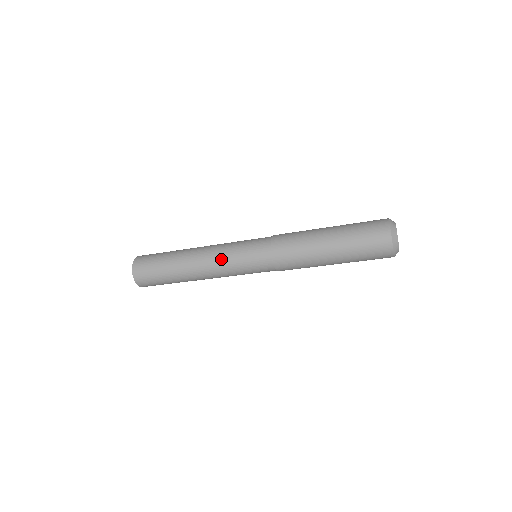
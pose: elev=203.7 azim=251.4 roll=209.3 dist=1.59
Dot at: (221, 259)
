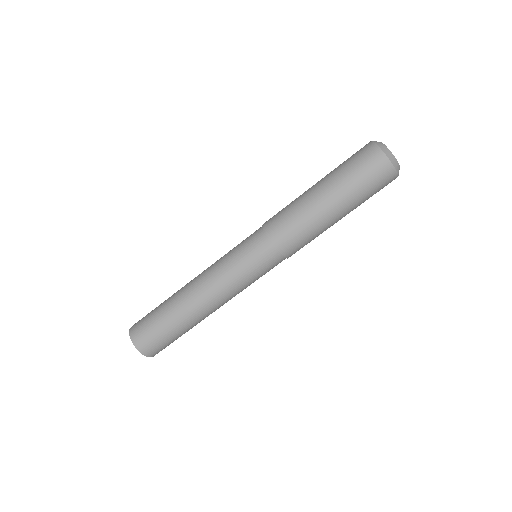
Dot at: (215, 264)
